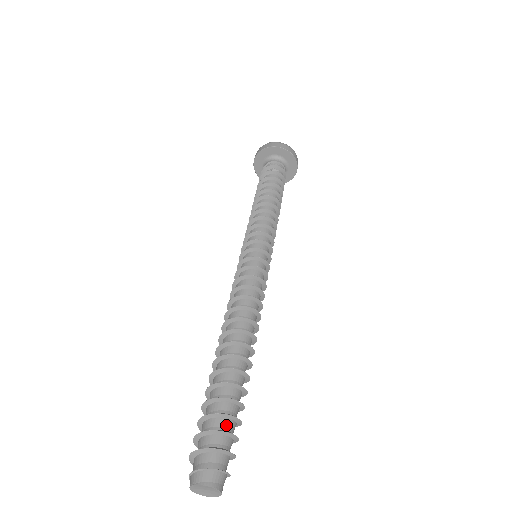
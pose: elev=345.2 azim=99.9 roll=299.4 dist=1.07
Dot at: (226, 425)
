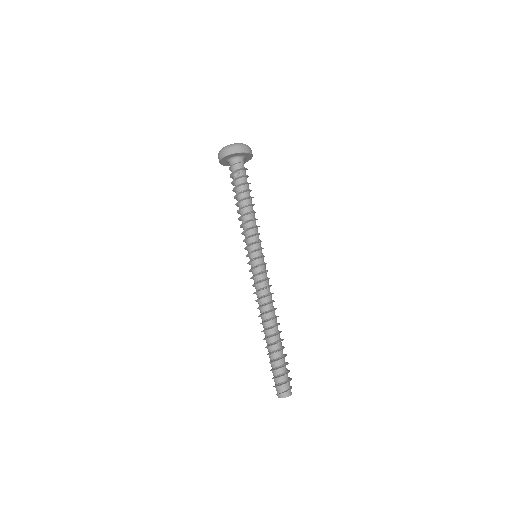
Dot at: (286, 368)
